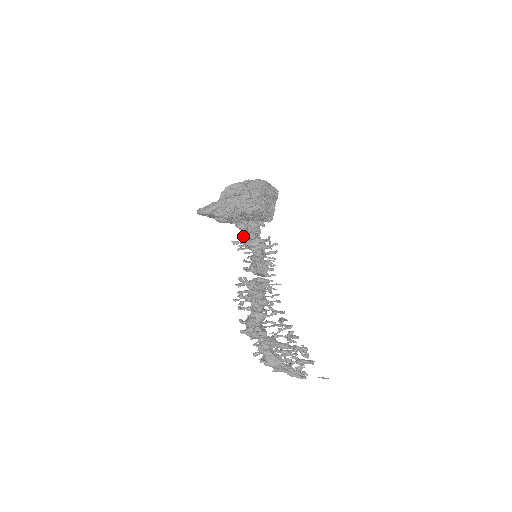
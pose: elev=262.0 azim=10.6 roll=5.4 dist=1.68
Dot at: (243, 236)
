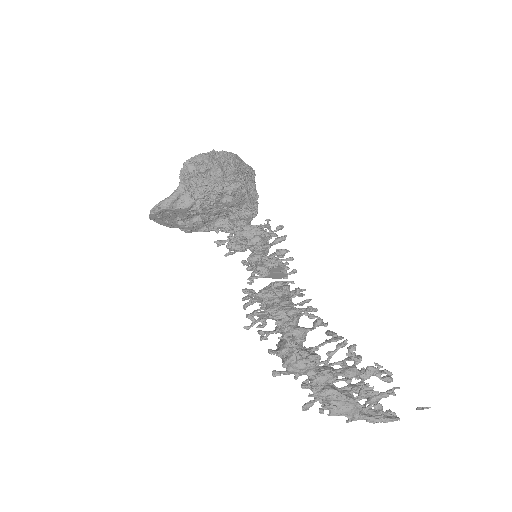
Dot at: (227, 236)
